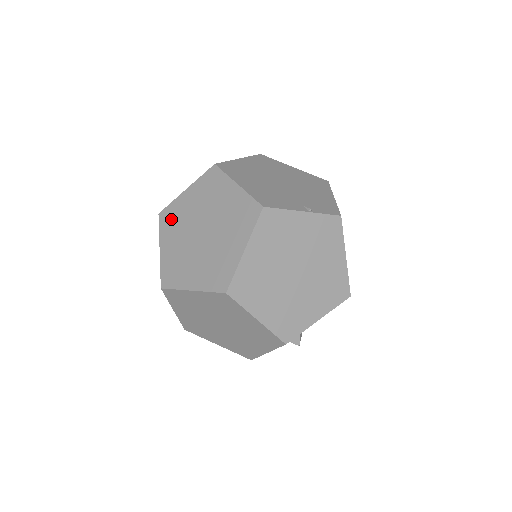
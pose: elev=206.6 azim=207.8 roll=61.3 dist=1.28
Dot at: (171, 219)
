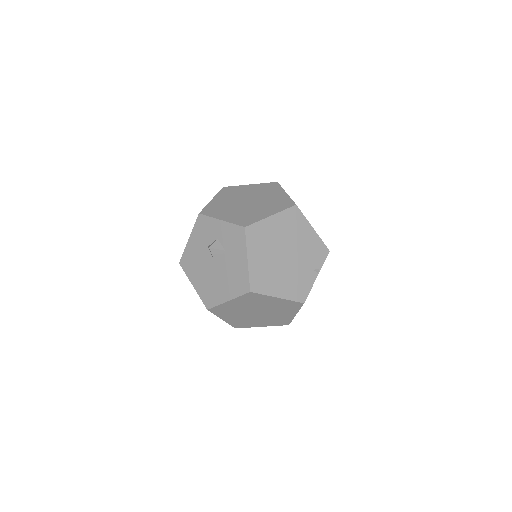
Dot at: (223, 311)
